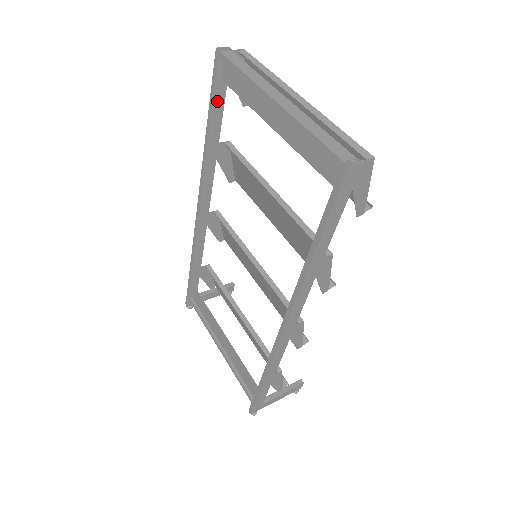
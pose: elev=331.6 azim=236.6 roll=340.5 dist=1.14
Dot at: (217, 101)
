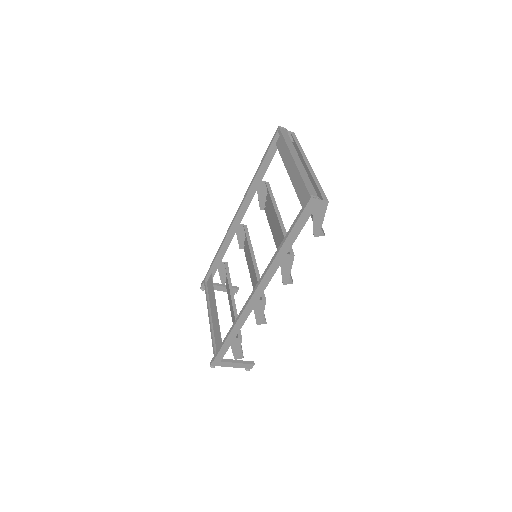
Dot at: (269, 155)
